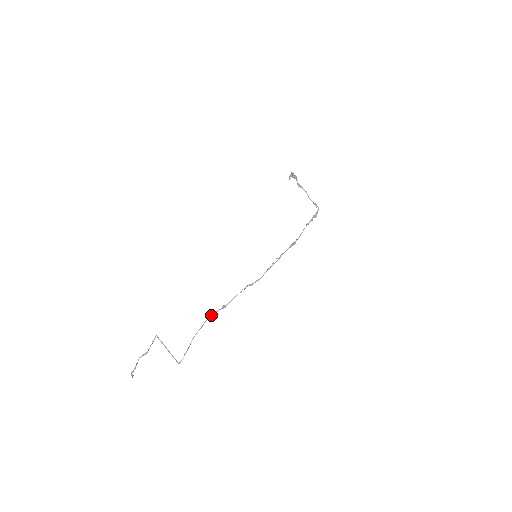
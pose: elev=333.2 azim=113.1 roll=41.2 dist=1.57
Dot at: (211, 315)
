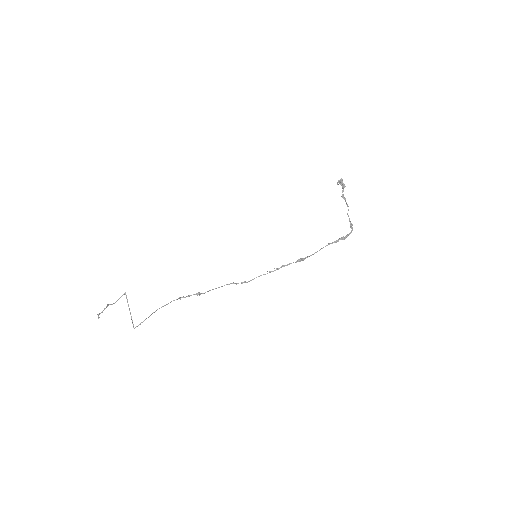
Dot at: (183, 296)
